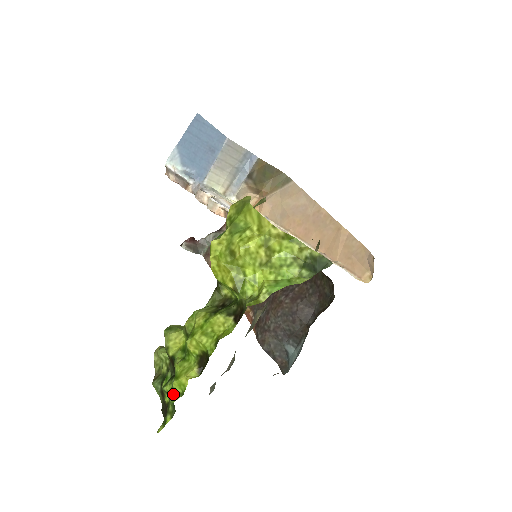
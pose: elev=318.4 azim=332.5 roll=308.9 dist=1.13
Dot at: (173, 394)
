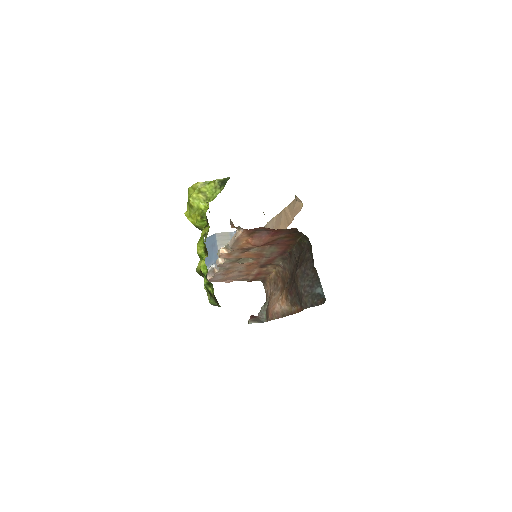
Dot at: (205, 276)
